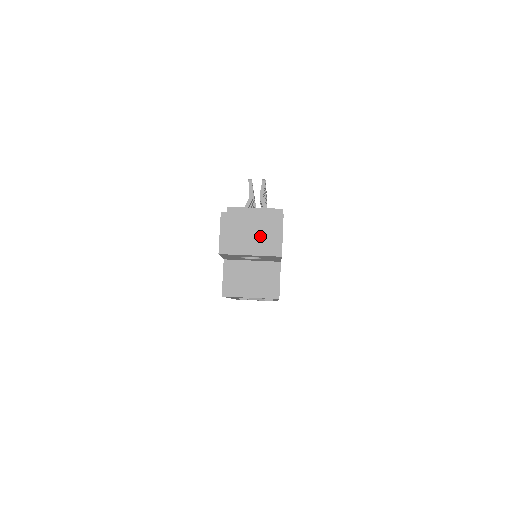
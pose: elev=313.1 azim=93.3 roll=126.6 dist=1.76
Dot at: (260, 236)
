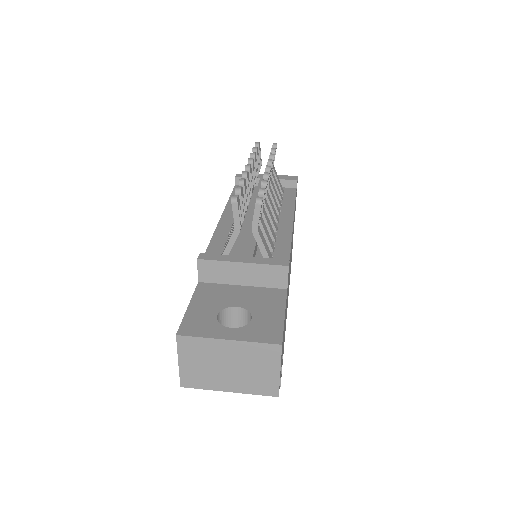
Dot at: (243, 370)
